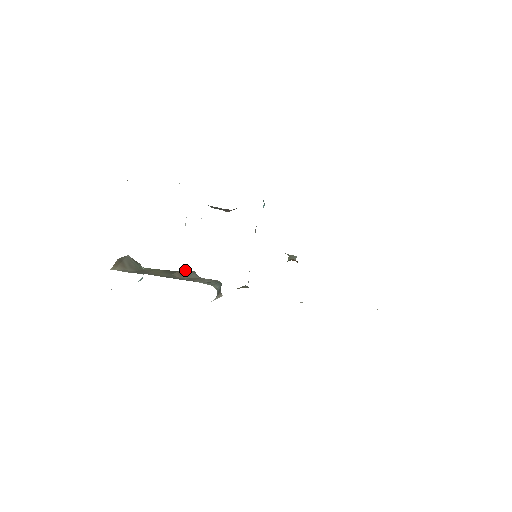
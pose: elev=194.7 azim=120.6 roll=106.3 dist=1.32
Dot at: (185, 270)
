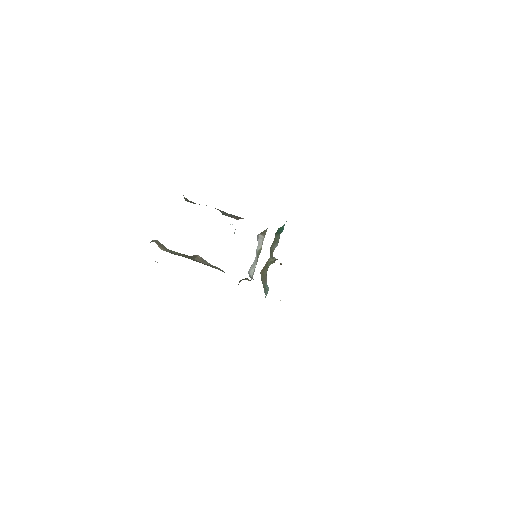
Dot at: (201, 257)
